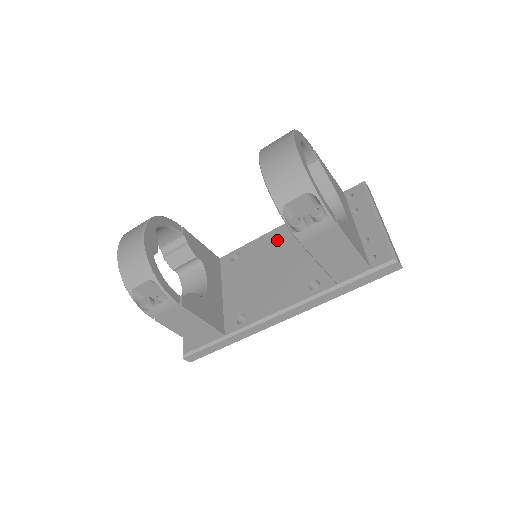
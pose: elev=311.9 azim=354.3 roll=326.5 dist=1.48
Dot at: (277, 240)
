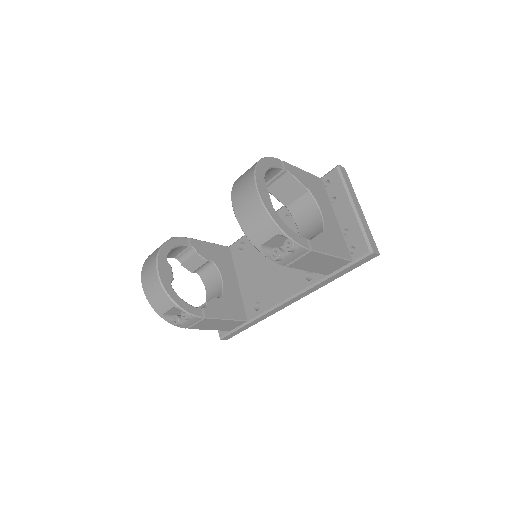
Dot at: occluded
